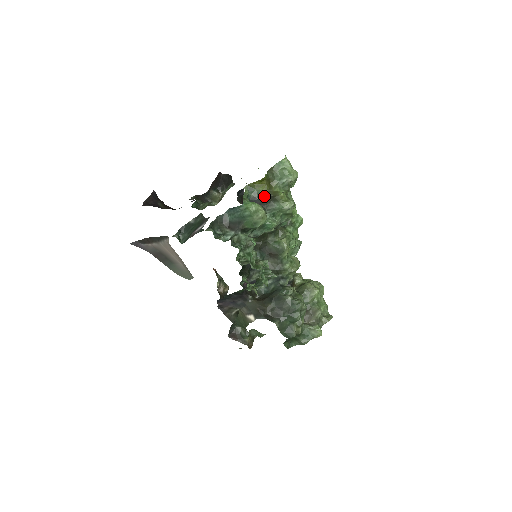
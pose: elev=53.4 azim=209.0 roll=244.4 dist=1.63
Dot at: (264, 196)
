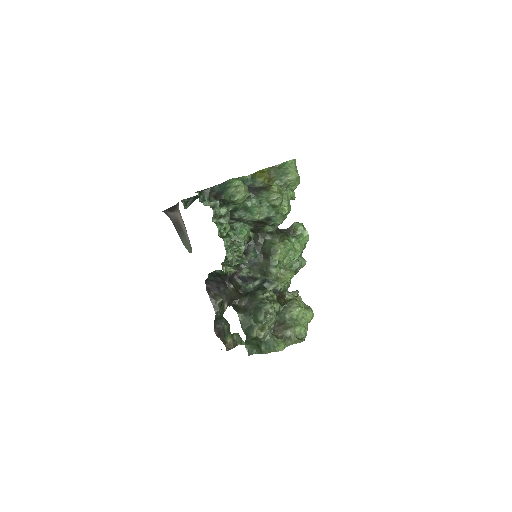
Dot at: (261, 186)
